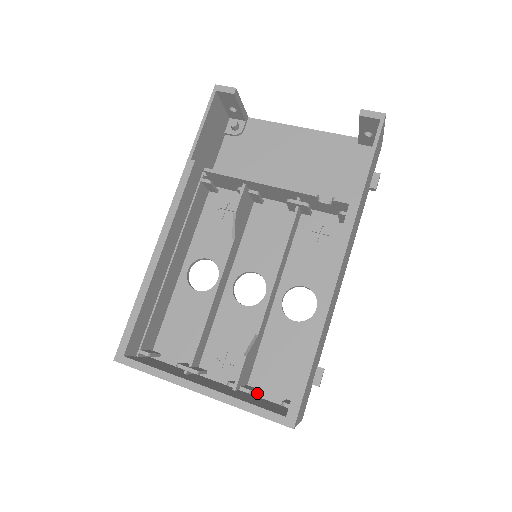
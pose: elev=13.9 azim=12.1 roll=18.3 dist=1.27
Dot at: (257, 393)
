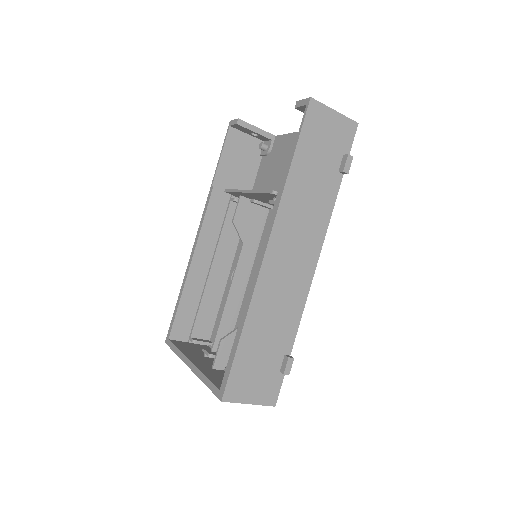
Dot at: occluded
